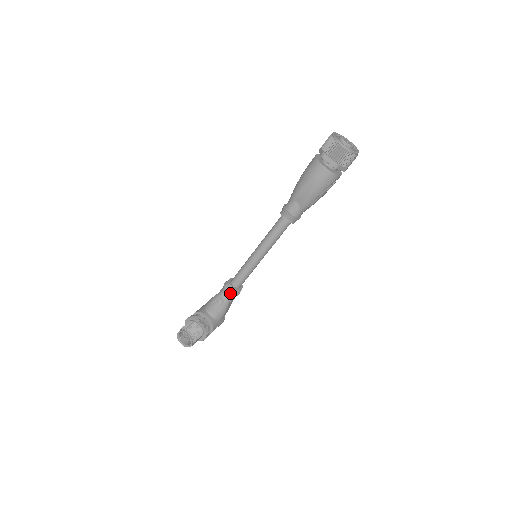
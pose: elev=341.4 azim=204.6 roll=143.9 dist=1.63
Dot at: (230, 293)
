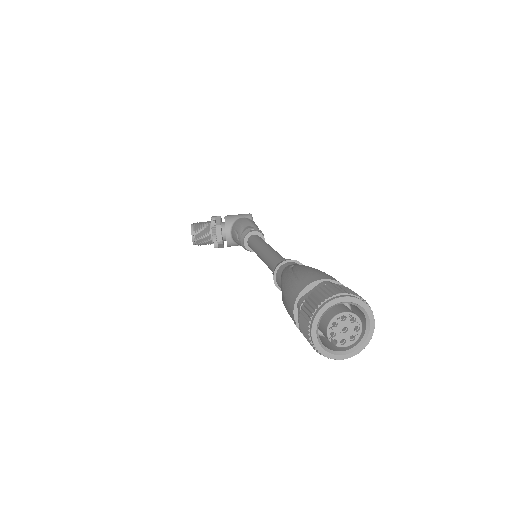
Dot at: (242, 244)
